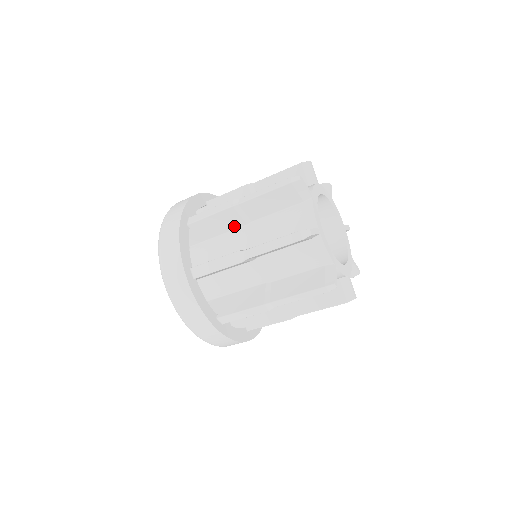
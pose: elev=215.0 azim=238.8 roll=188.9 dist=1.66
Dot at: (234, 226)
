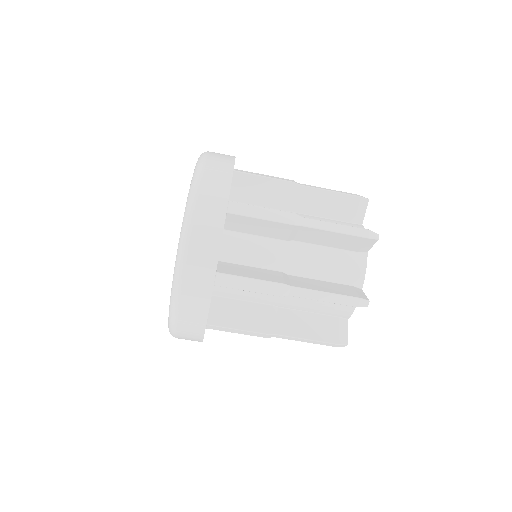
Dot at: (273, 236)
